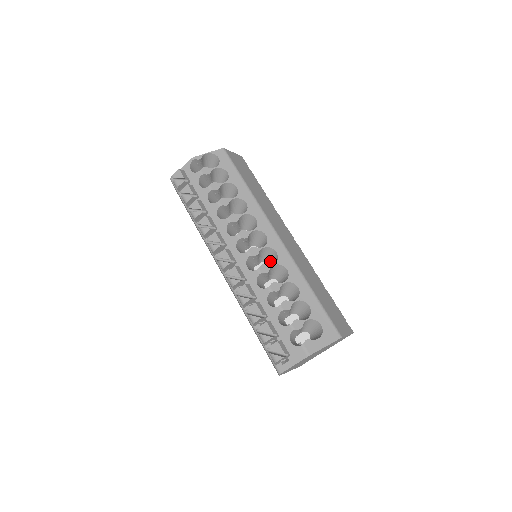
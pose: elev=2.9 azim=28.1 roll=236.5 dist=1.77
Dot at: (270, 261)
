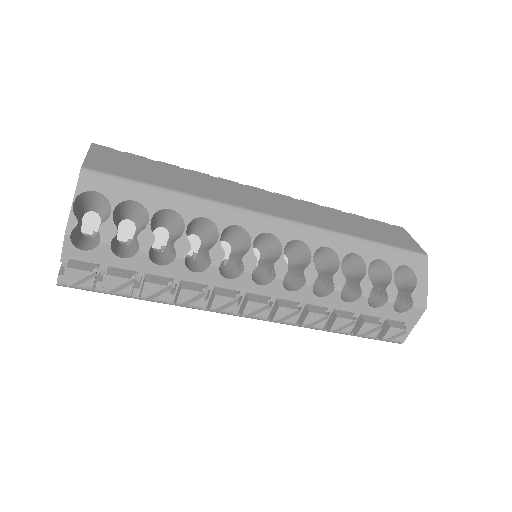
Dot at: (287, 251)
